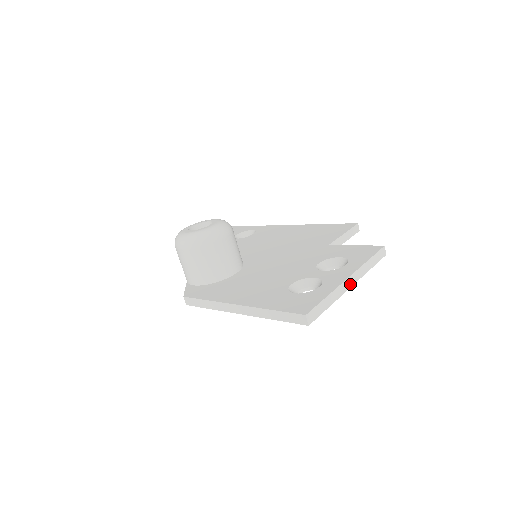
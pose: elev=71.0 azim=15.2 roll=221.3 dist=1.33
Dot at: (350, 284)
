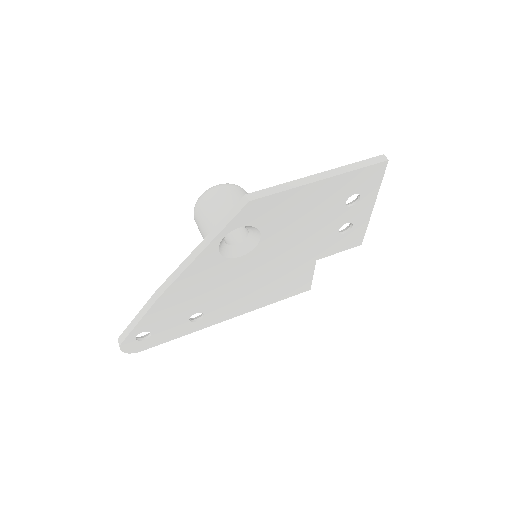
Dot at: (372, 204)
